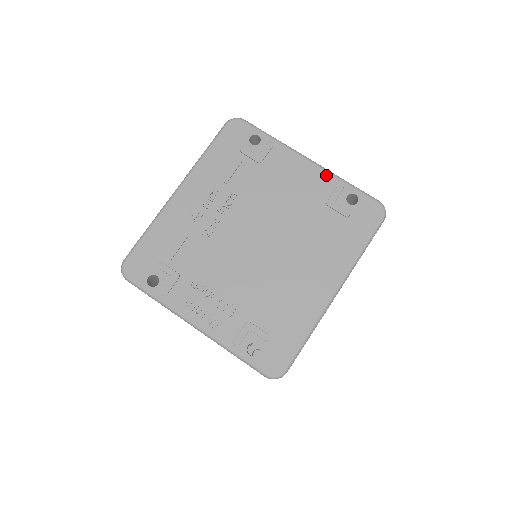
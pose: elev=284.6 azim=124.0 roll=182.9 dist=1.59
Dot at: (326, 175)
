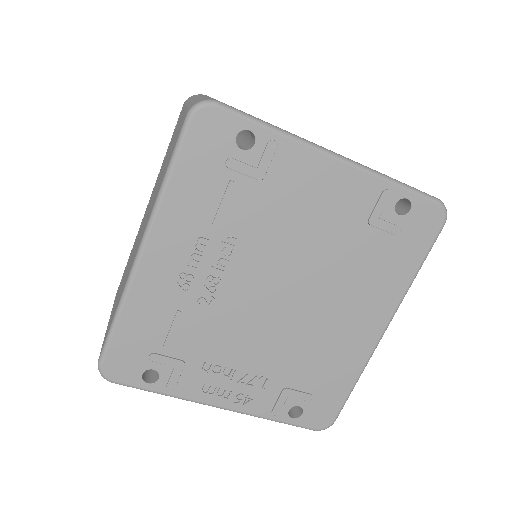
Dot at: (364, 178)
